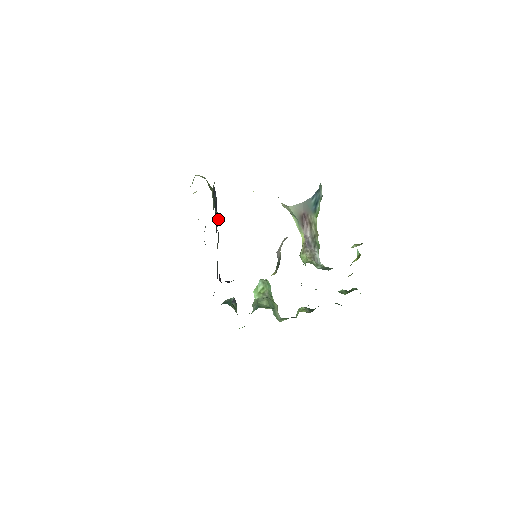
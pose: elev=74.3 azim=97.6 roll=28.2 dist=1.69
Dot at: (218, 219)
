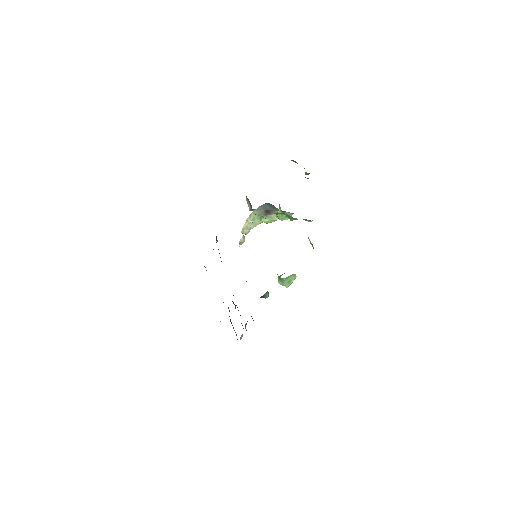
Dot at: occluded
